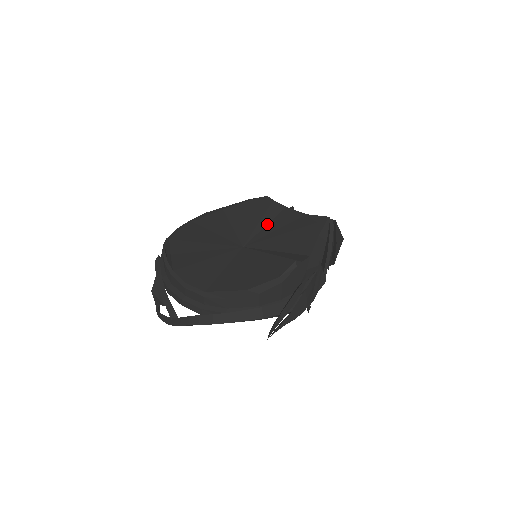
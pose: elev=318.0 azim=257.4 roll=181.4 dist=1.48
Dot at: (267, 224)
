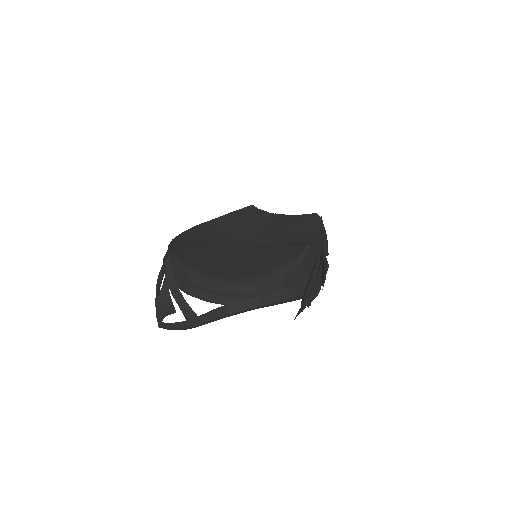
Dot at: (260, 227)
